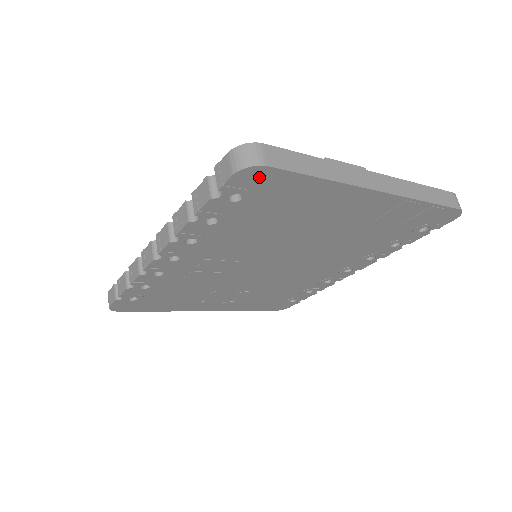
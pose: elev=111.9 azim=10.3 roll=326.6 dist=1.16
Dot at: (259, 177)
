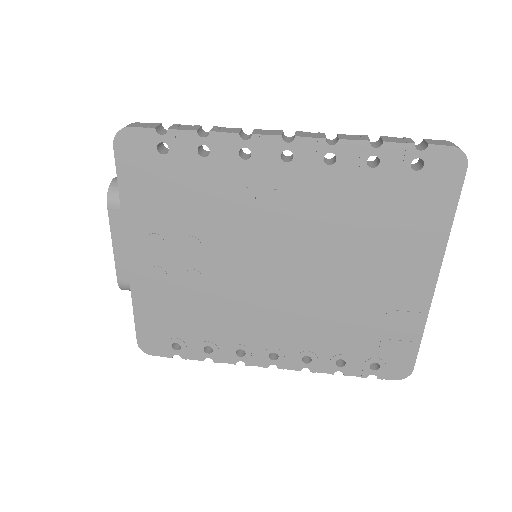
Dot at: (451, 169)
